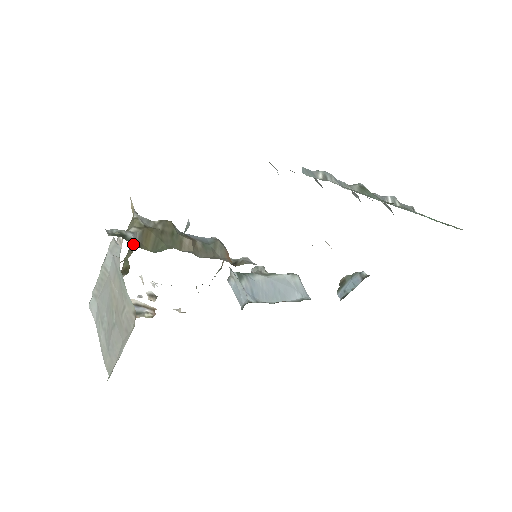
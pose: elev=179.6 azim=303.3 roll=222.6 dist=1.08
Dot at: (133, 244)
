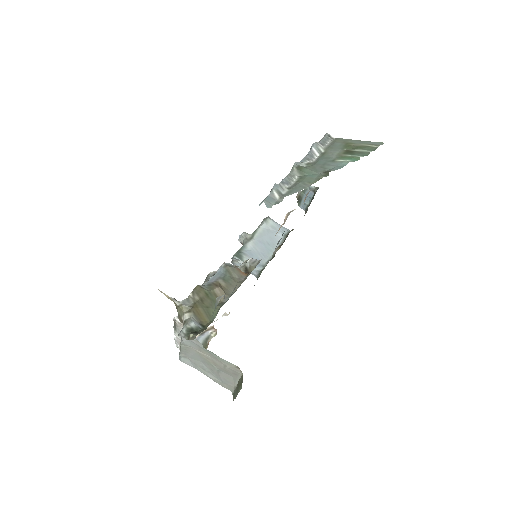
Dot at: (200, 329)
